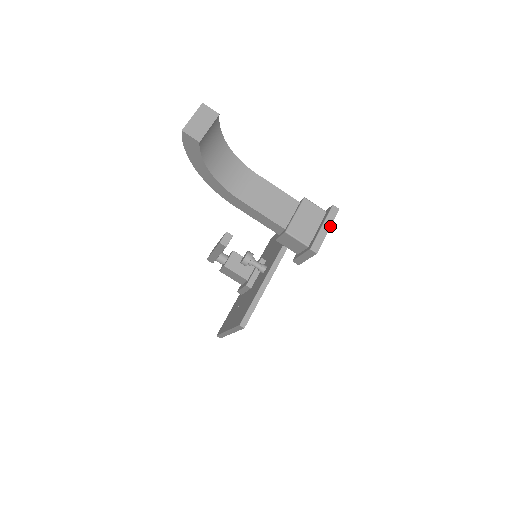
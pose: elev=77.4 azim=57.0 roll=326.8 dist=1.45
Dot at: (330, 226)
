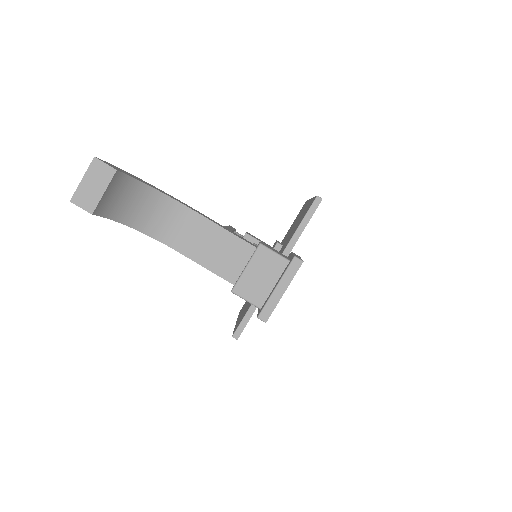
Dot at: (287, 286)
